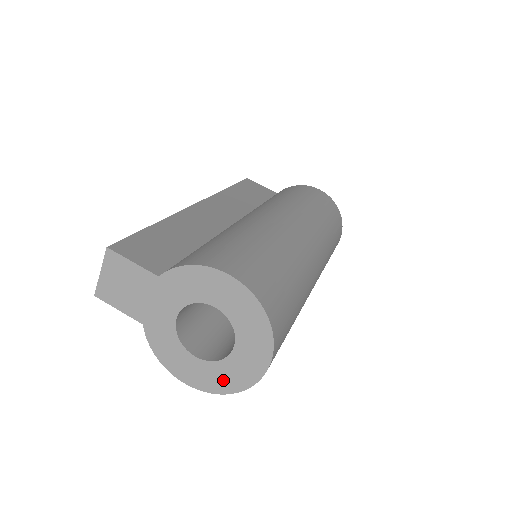
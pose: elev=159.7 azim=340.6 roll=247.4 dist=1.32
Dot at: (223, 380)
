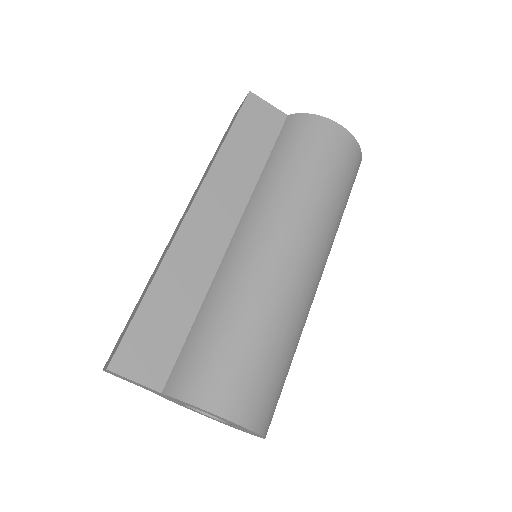
Dot at: (224, 423)
